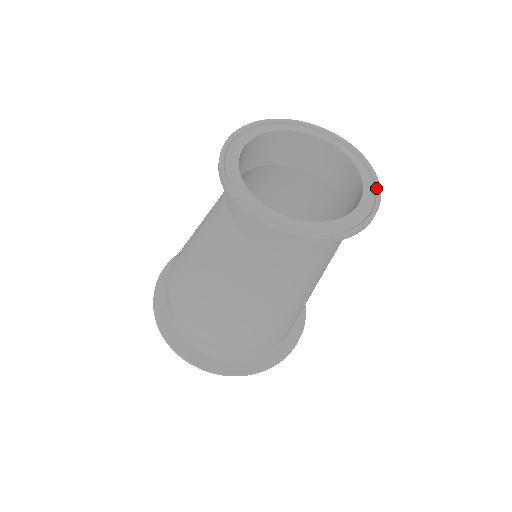
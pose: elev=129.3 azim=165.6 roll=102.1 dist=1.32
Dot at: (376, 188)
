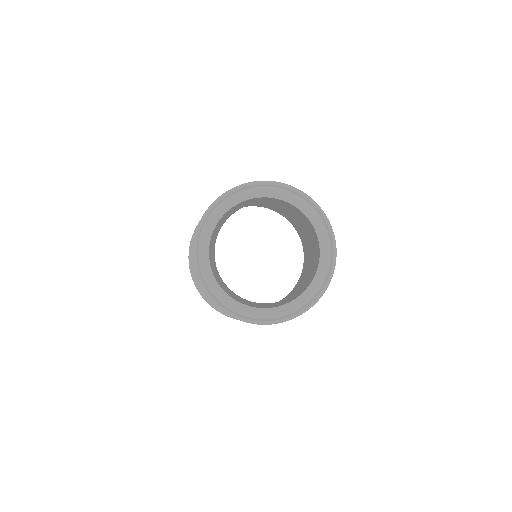
Dot at: (325, 222)
